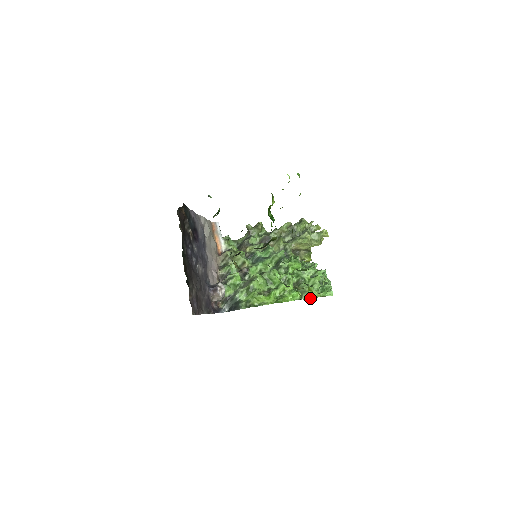
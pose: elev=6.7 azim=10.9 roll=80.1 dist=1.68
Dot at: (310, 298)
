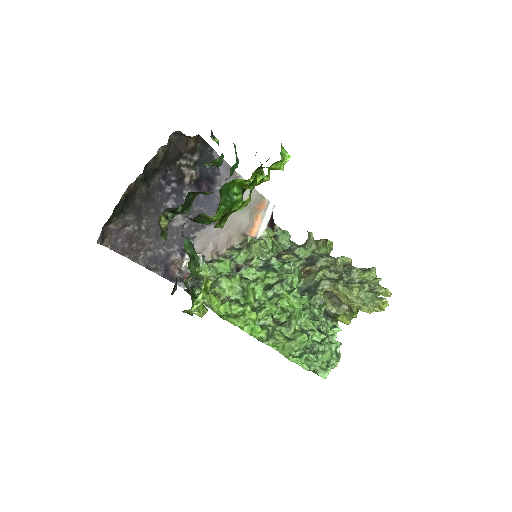
Dot at: occluded
